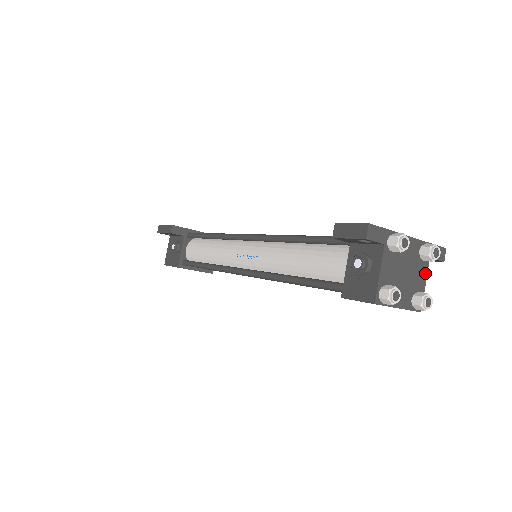
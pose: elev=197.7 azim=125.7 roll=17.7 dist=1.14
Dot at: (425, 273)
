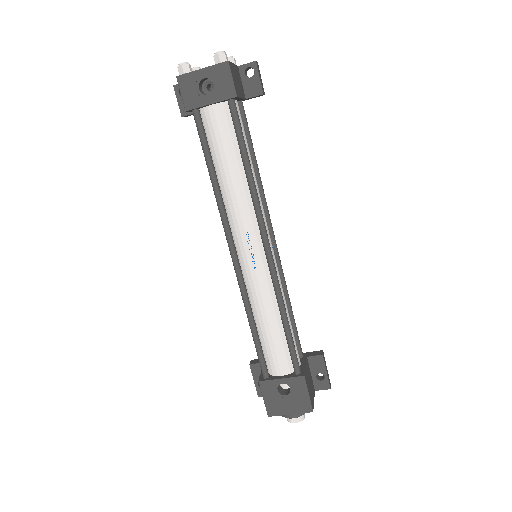
Dot at: occluded
